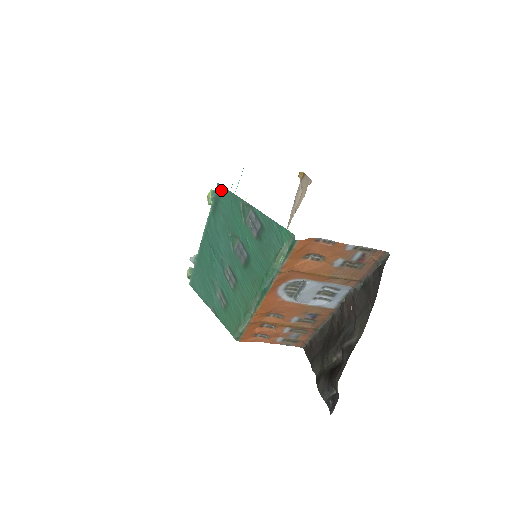
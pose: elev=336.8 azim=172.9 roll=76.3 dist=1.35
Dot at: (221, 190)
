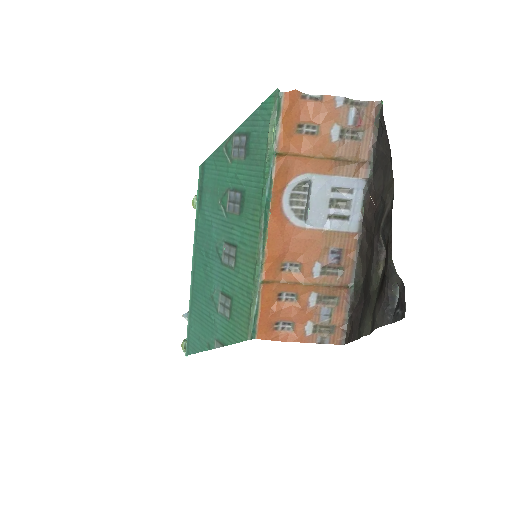
Dot at: (203, 168)
